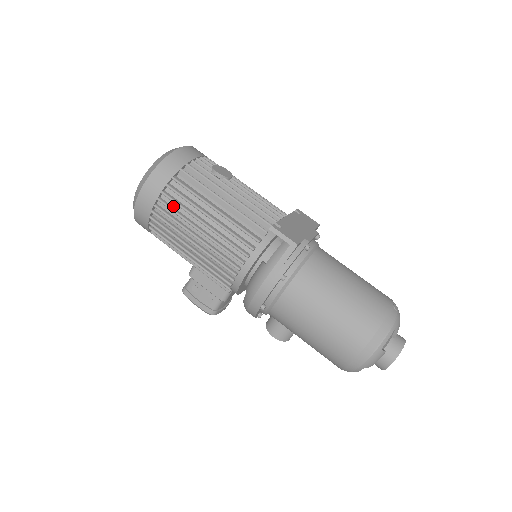
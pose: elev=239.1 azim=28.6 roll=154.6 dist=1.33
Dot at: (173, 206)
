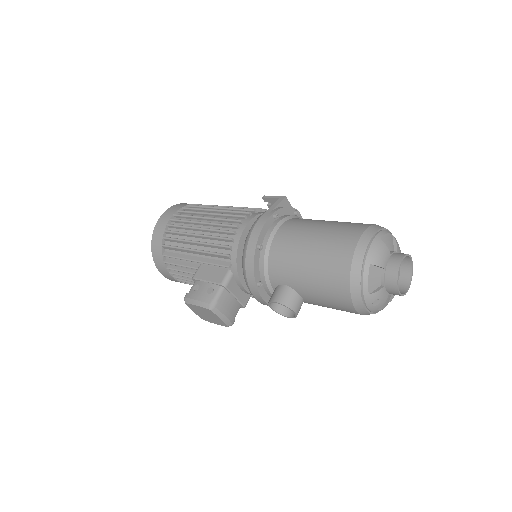
Dot at: occluded
